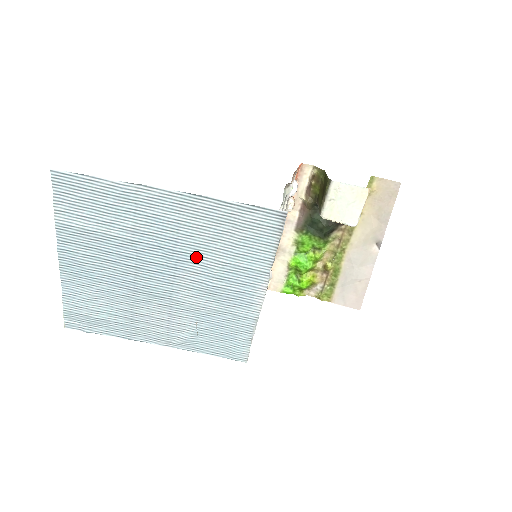
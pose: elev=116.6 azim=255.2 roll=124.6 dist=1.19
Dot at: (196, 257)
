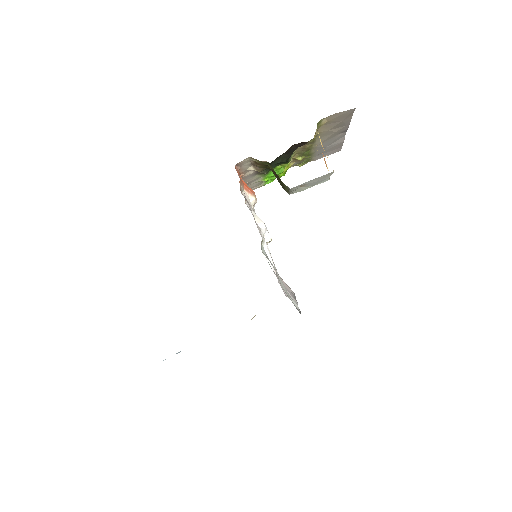
Dot at: occluded
